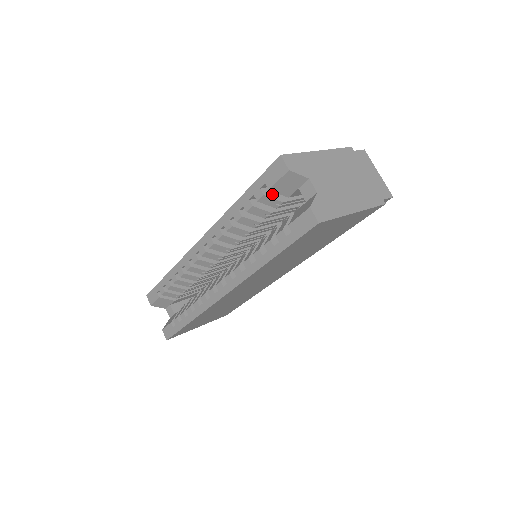
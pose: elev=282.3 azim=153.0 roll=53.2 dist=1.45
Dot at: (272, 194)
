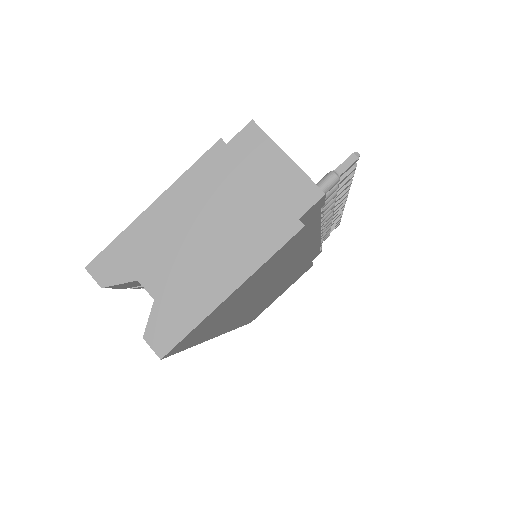
Dot at: occluded
